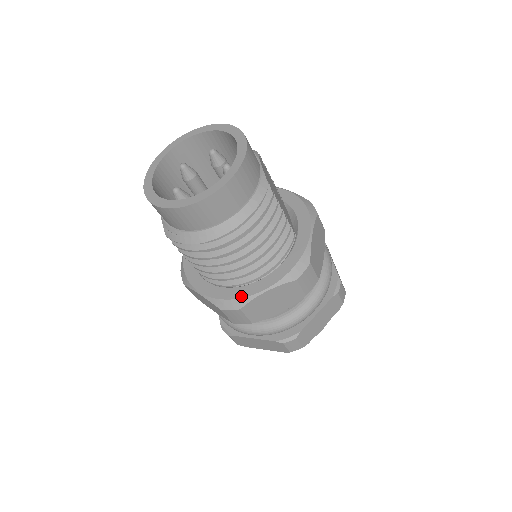
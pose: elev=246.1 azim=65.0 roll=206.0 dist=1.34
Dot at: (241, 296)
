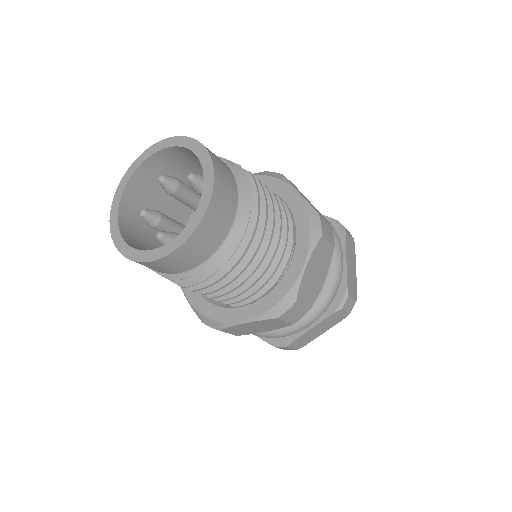
Dot at: (287, 289)
